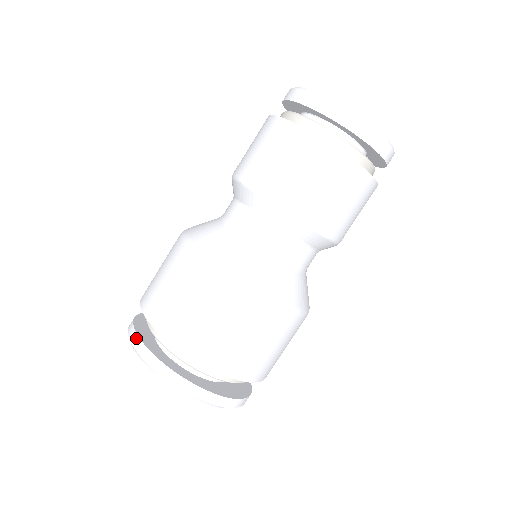
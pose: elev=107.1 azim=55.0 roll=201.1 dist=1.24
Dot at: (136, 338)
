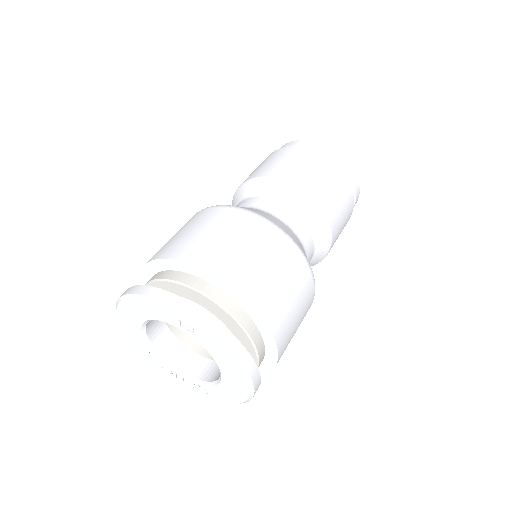
Dot at: (147, 288)
